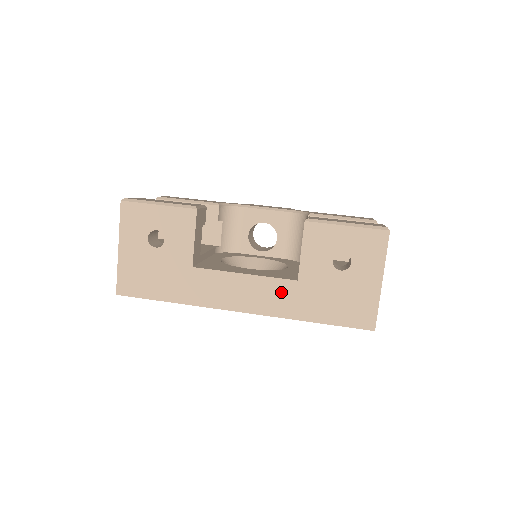
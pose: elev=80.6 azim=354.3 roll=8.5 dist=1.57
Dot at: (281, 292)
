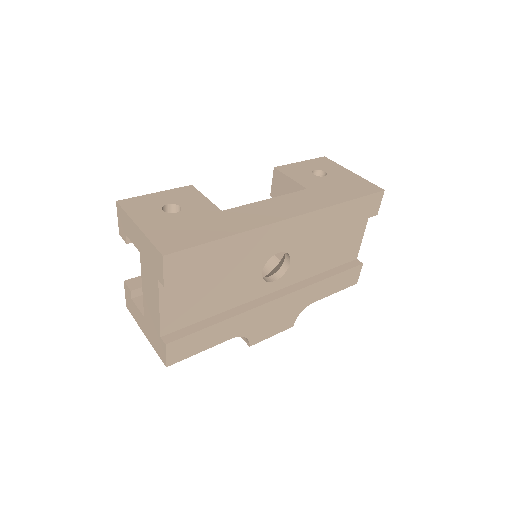
Dot at: (305, 197)
